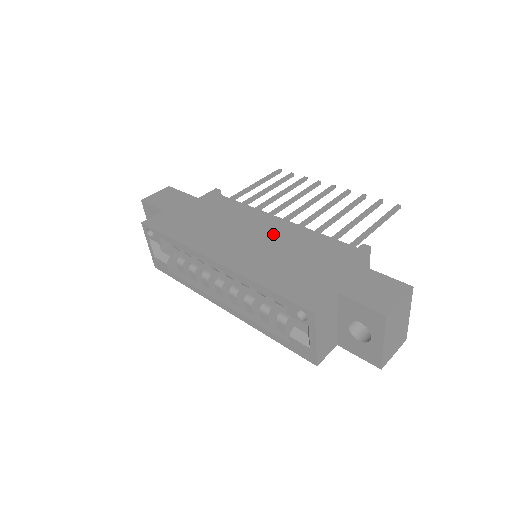
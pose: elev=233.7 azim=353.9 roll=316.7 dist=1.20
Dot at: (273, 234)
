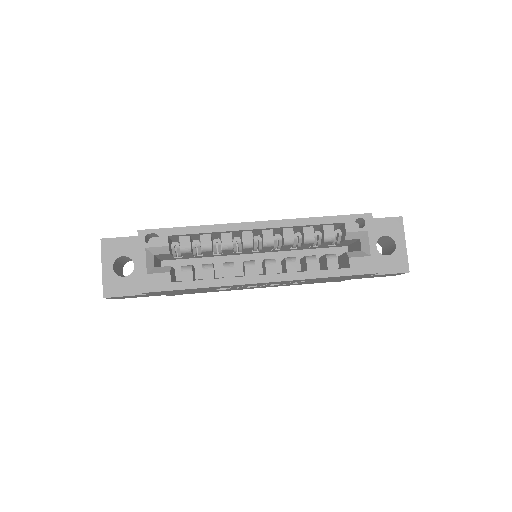
Dot at: occluded
